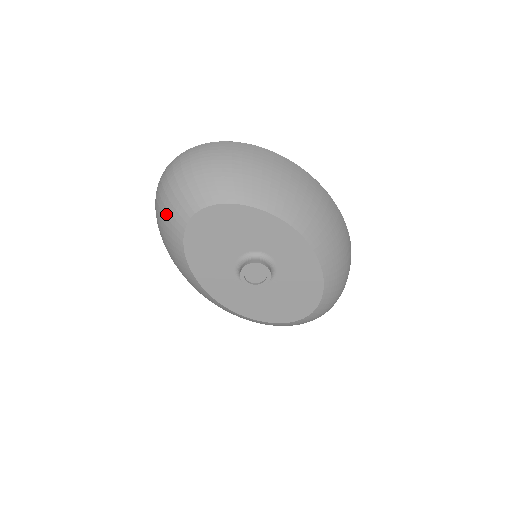
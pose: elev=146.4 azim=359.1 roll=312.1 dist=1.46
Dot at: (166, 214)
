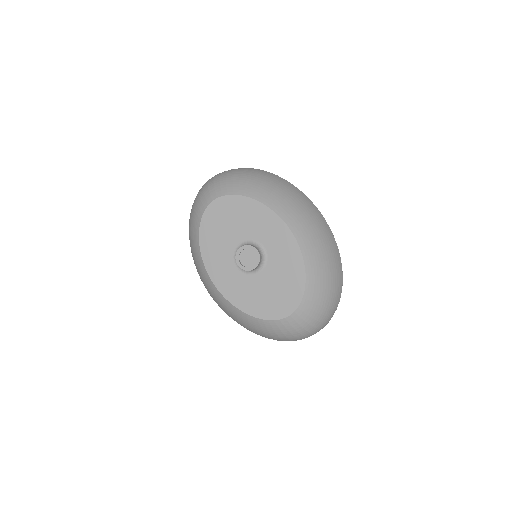
Dot at: (194, 207)
